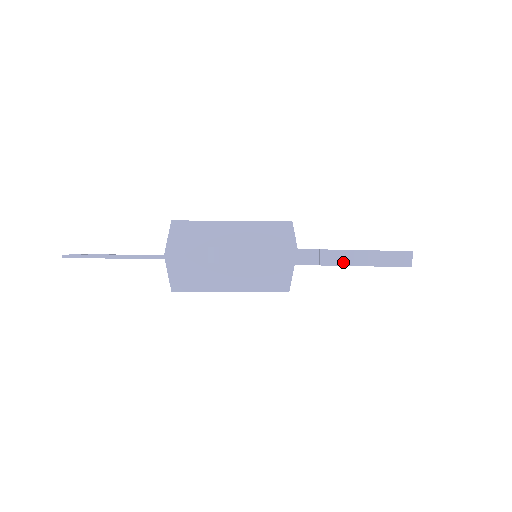
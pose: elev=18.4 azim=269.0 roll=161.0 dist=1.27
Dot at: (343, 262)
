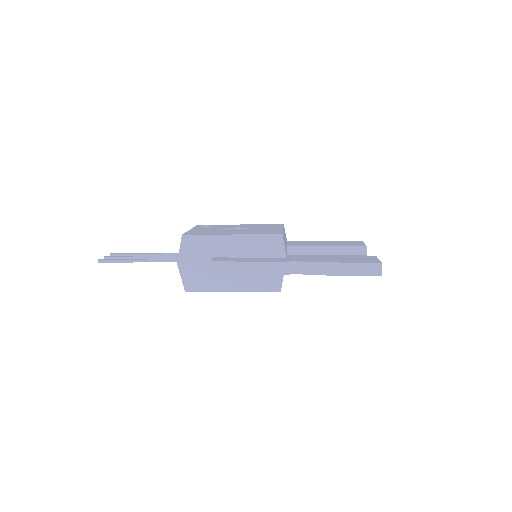
Dot at: (323, 272)
